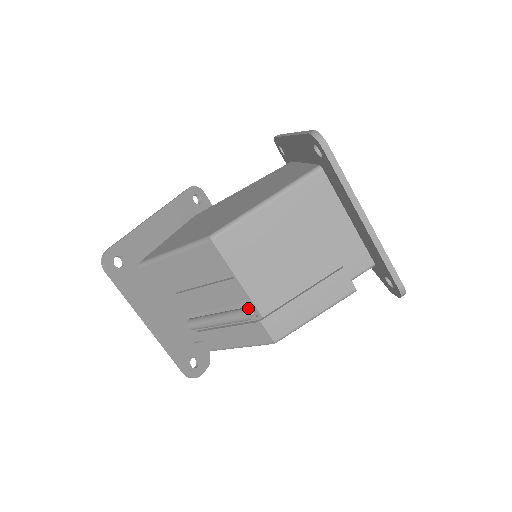
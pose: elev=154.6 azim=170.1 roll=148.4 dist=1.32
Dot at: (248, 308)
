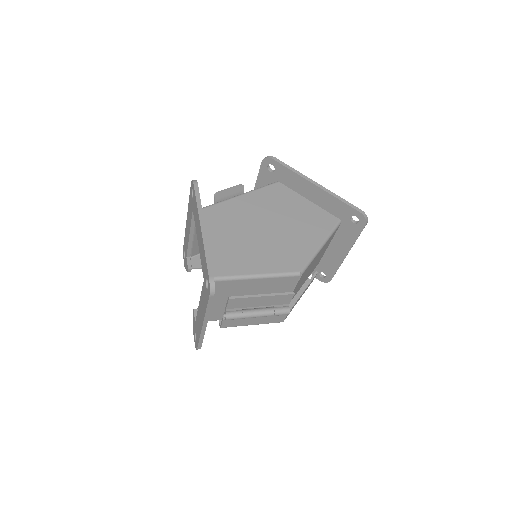
Dot at: occluded
